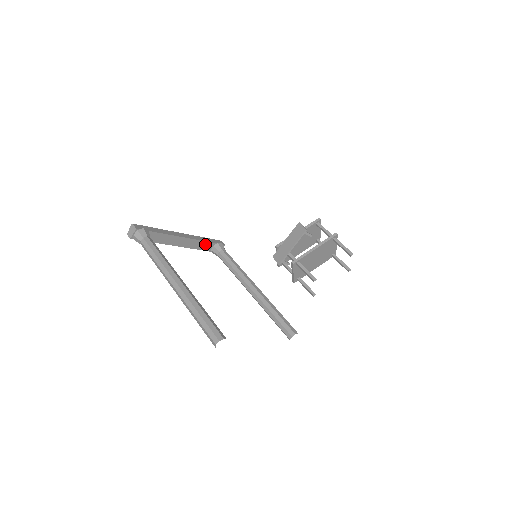
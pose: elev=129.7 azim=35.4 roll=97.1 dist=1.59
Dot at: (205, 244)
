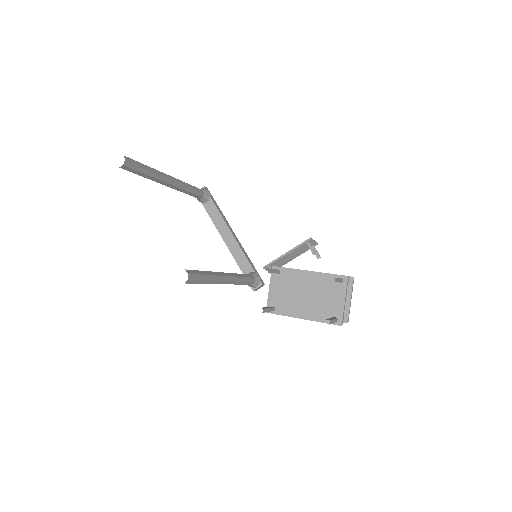
Dot at: (245, 262)
